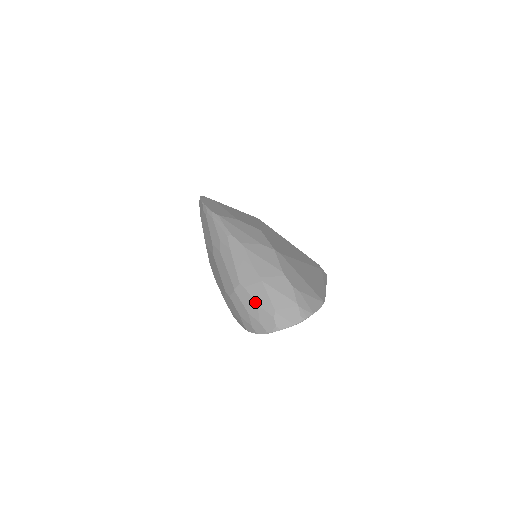
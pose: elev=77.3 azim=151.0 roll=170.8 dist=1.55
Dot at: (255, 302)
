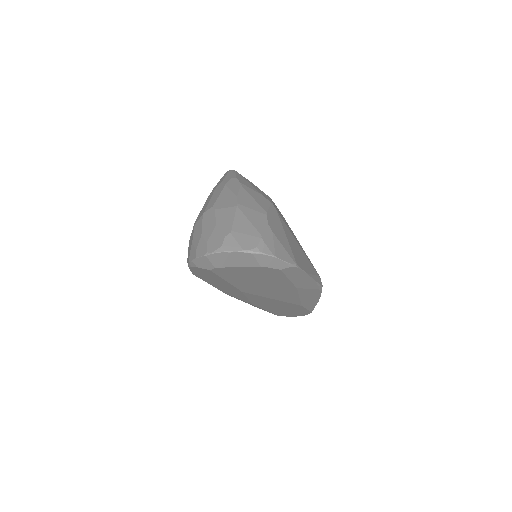
Dot at: (216, 222)
